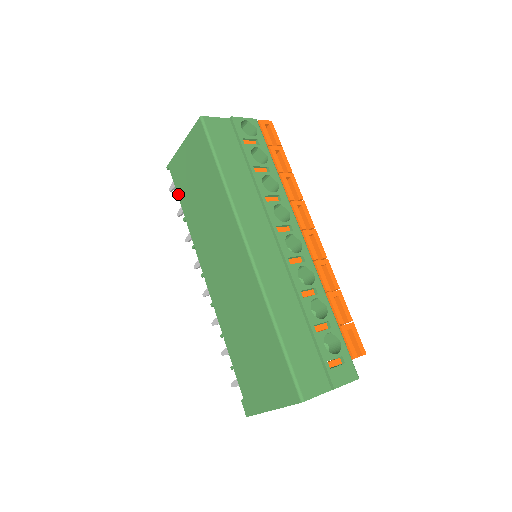
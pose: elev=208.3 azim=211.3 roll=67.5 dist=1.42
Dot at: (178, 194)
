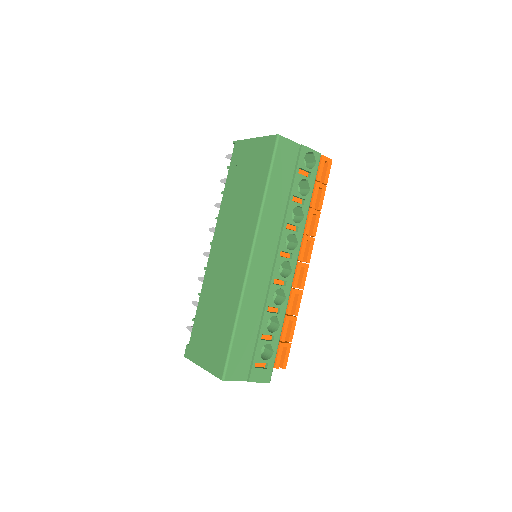
Dot at: (229, 170)
